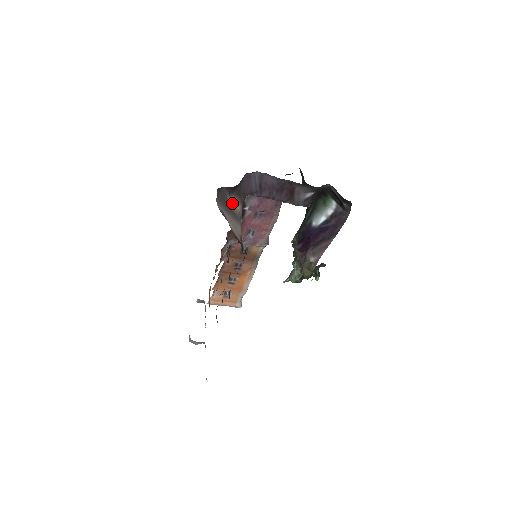
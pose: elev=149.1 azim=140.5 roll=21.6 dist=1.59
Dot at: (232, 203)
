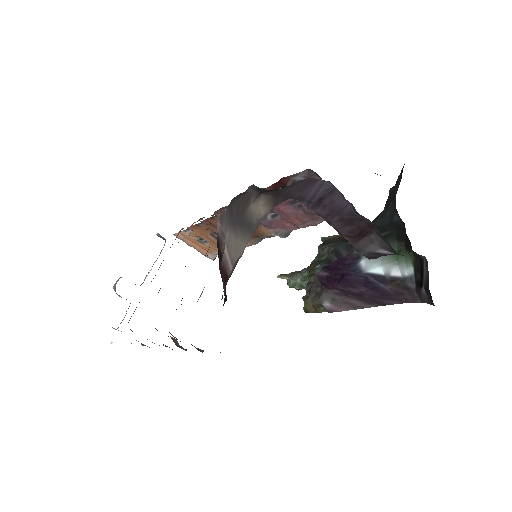
Dot at: (256, 206)
